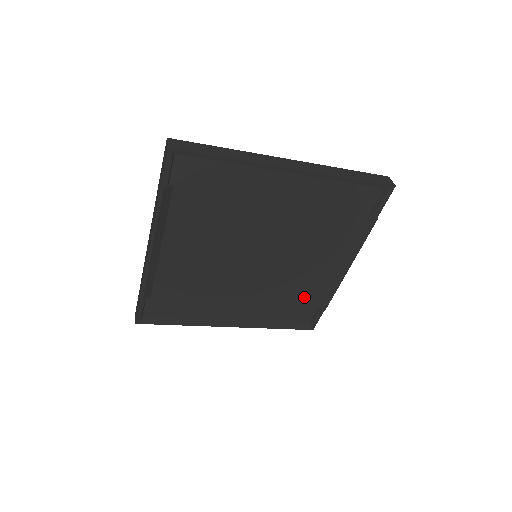
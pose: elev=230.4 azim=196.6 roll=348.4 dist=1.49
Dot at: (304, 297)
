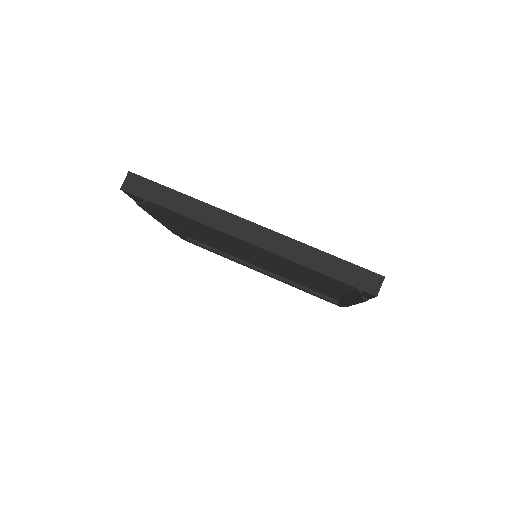
Dot at: (323, 290)
